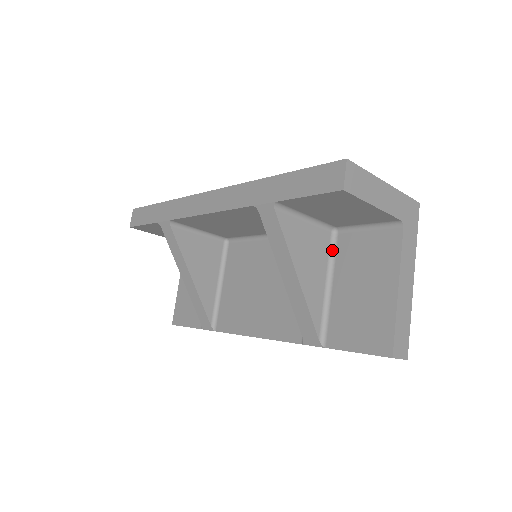
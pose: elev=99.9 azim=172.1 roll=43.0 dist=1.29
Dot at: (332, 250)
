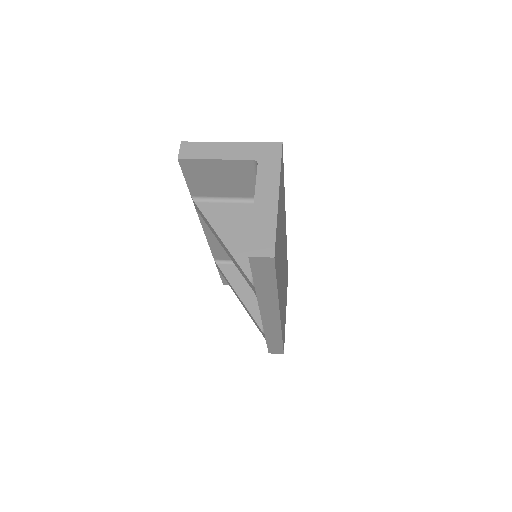
Dot at: occluded
